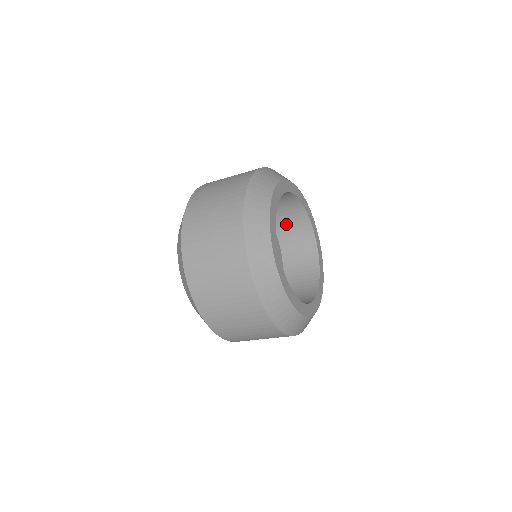
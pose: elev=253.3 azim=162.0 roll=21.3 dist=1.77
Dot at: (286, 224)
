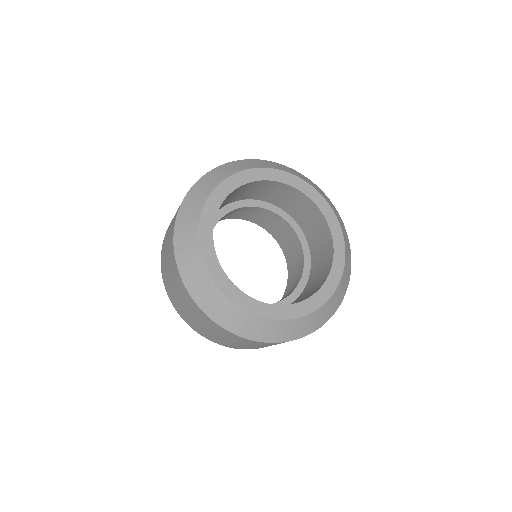
Dot at: (257, 193)
